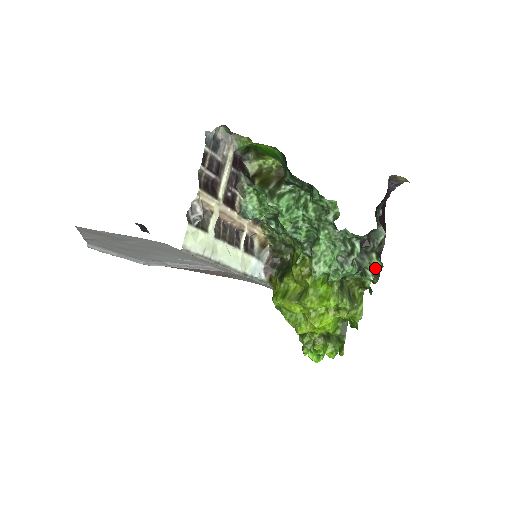
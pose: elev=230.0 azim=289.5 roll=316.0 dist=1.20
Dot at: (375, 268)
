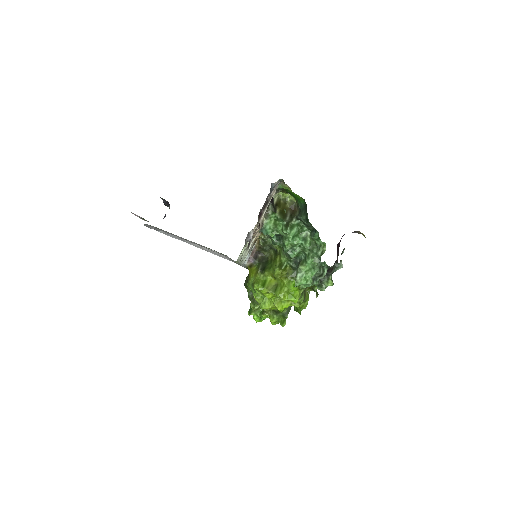
Dot at: (329, 285)
